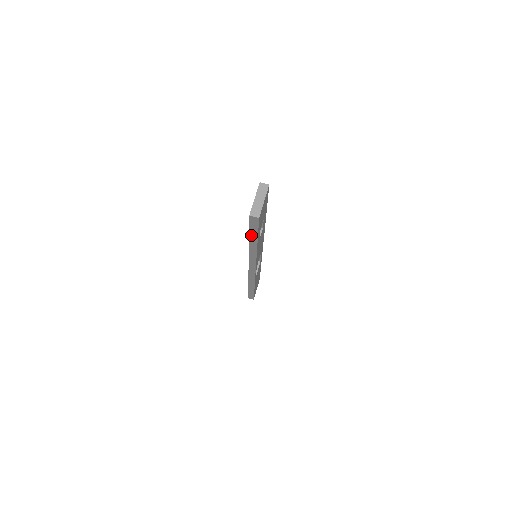
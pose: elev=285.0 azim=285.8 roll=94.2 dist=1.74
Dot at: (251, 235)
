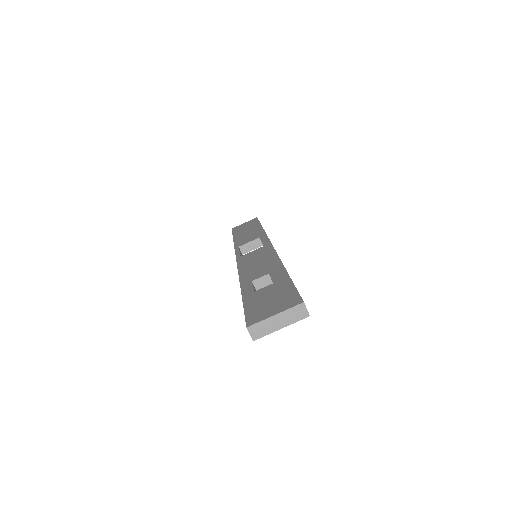
Dot at: occluded
